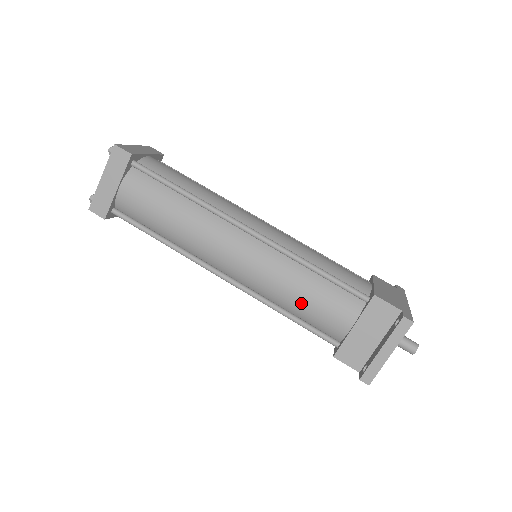
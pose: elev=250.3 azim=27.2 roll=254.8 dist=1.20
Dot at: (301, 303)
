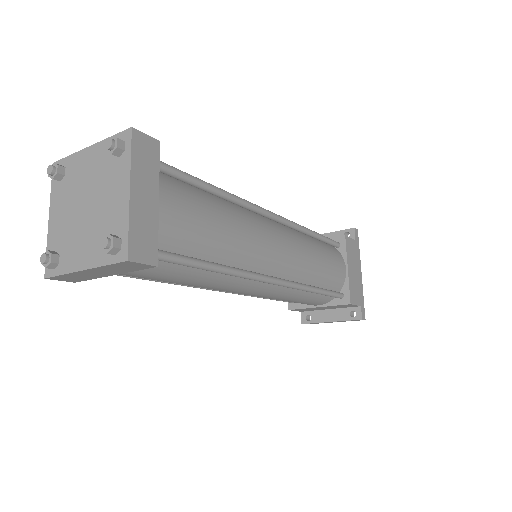
Dot at: occluded
